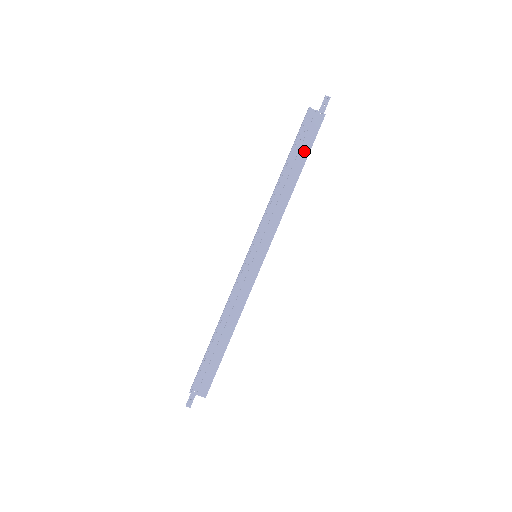
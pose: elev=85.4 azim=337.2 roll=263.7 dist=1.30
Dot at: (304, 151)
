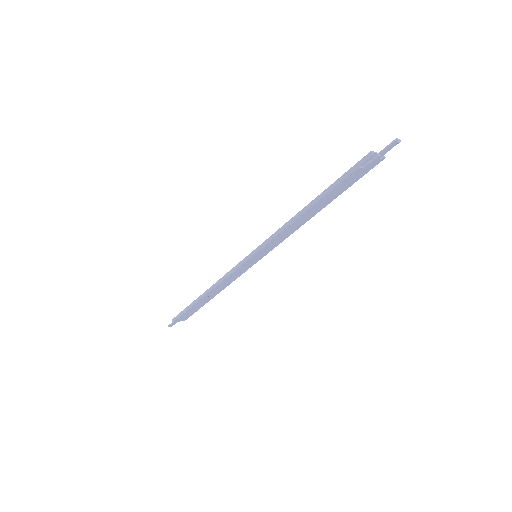
Dot at: (343, 189)
